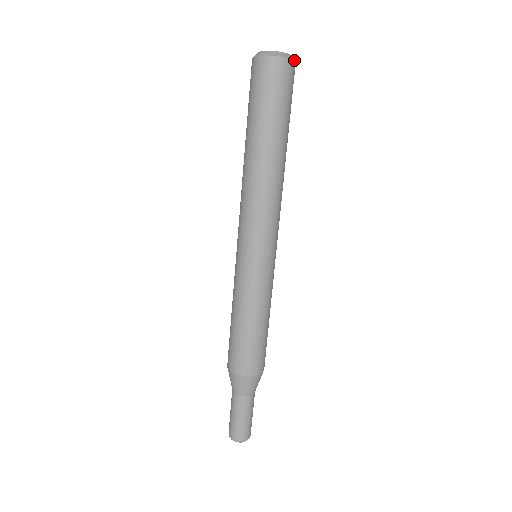
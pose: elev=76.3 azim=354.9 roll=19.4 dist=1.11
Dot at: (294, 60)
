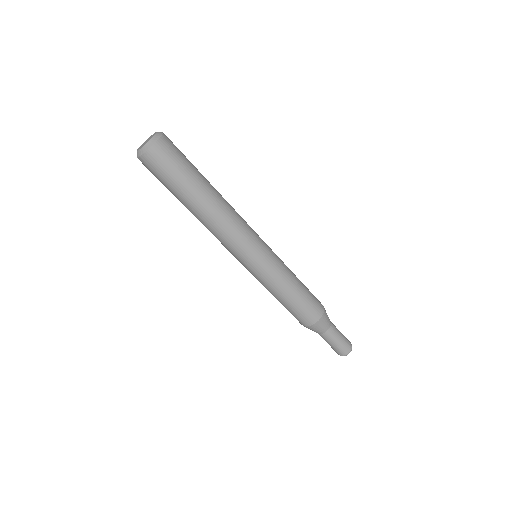
Dot at: (159, 138)
